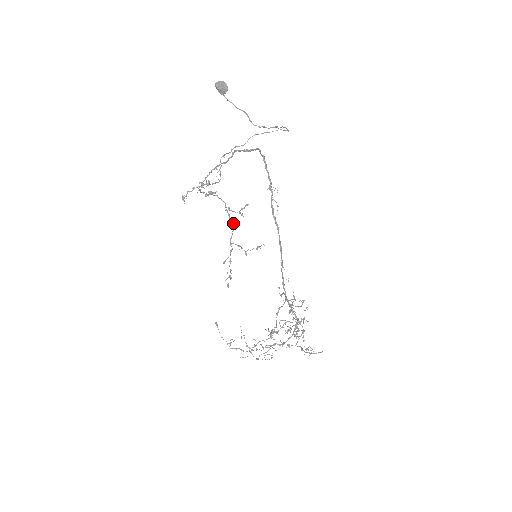
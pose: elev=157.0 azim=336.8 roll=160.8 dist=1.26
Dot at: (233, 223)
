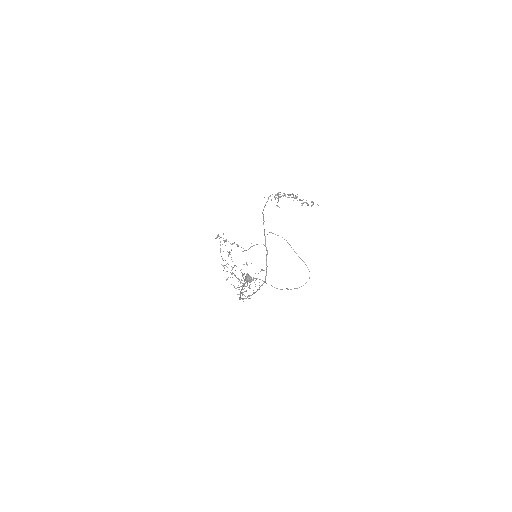
Dot at: occluded
